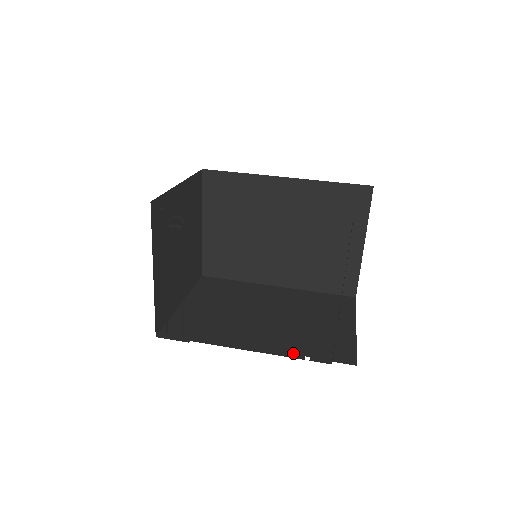
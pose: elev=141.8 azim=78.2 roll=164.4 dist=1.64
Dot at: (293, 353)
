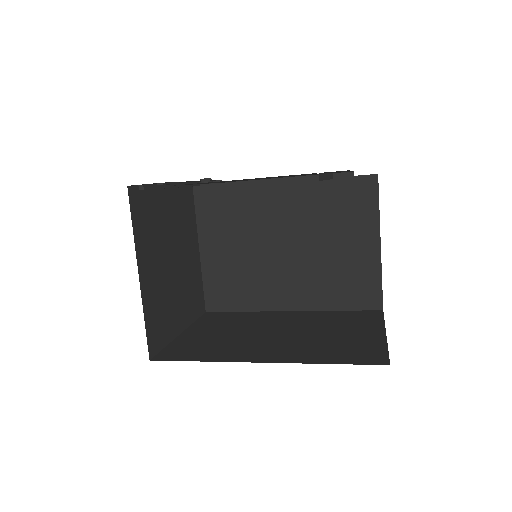
Dot at: occluded
